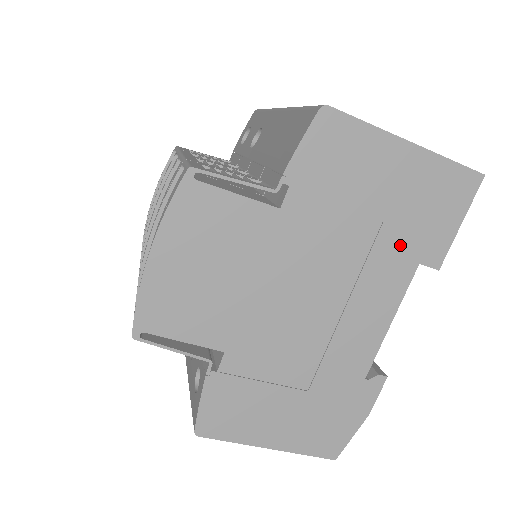
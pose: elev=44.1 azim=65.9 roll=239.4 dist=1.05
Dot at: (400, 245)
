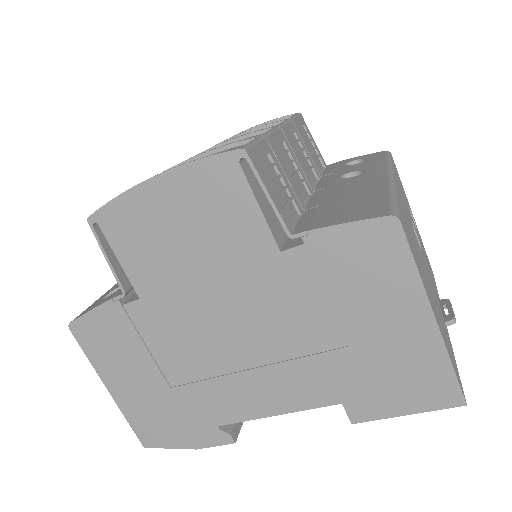
Dot at: (342, 376)
